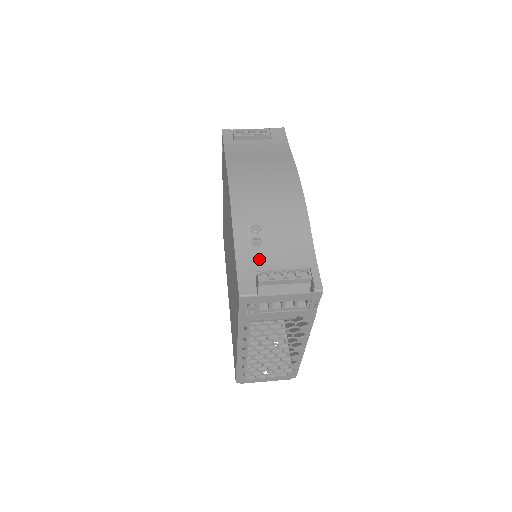
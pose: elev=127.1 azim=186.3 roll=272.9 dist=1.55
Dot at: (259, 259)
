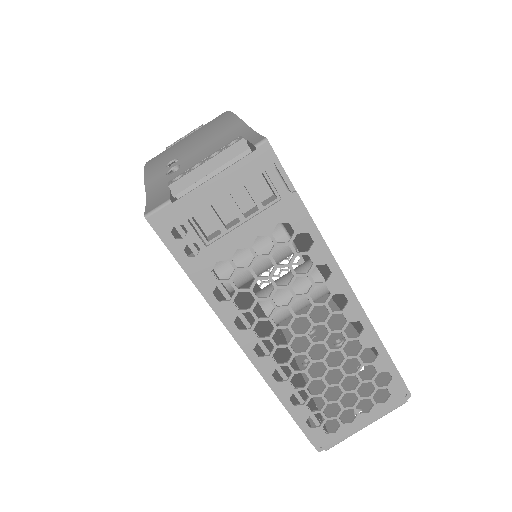
Dot at: occluded
